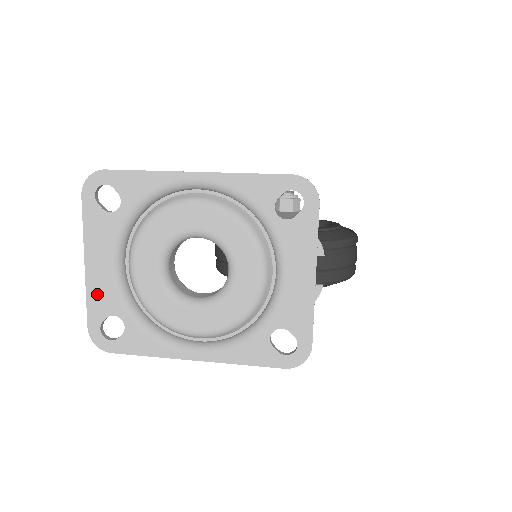
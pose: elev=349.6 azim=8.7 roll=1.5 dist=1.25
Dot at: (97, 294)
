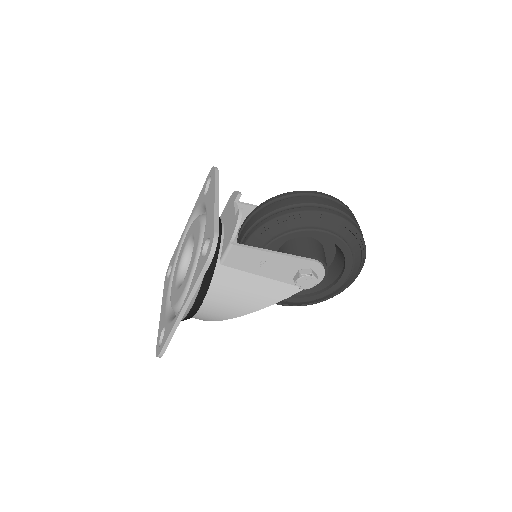
Dot at: (161, 324)
